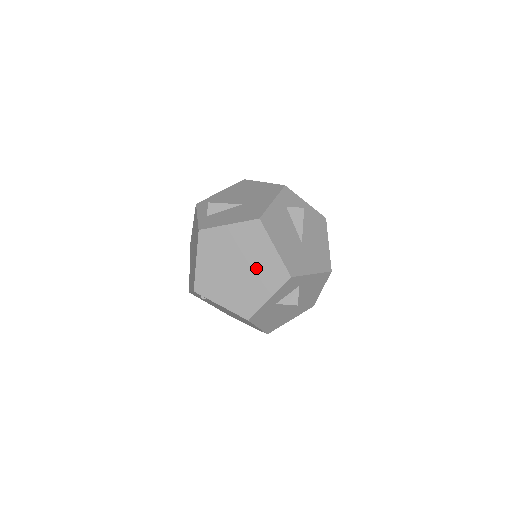
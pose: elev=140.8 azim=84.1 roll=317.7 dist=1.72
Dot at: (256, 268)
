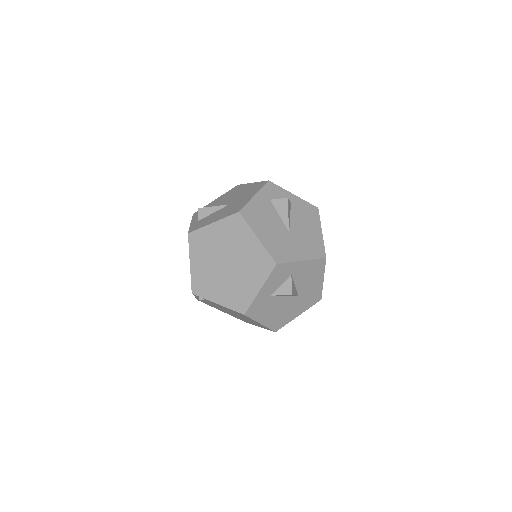
Dot at: (243, 261)
